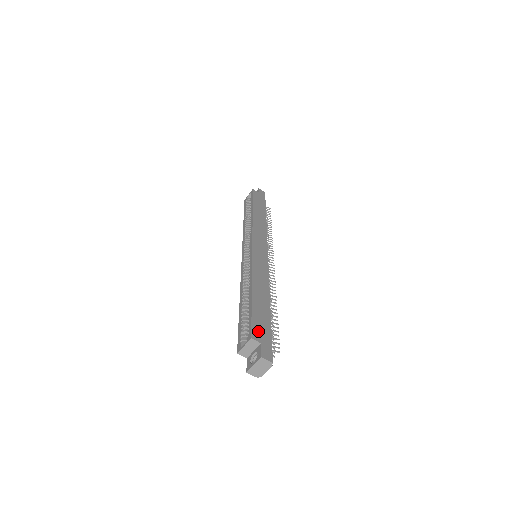
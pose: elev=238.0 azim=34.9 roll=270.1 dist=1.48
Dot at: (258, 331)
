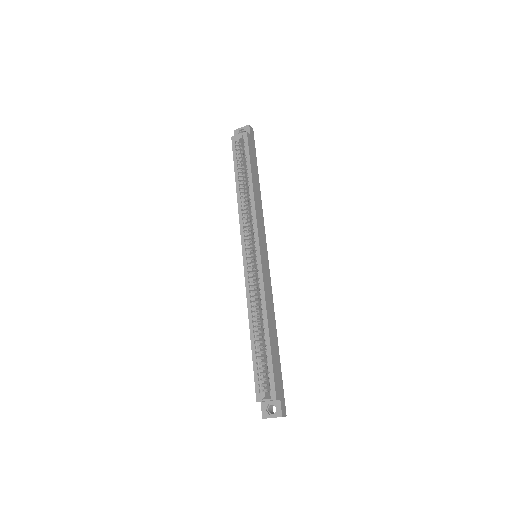
Dot at: (278, 386)
